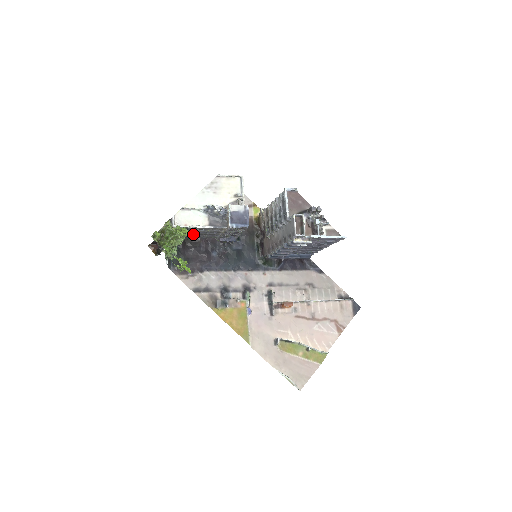
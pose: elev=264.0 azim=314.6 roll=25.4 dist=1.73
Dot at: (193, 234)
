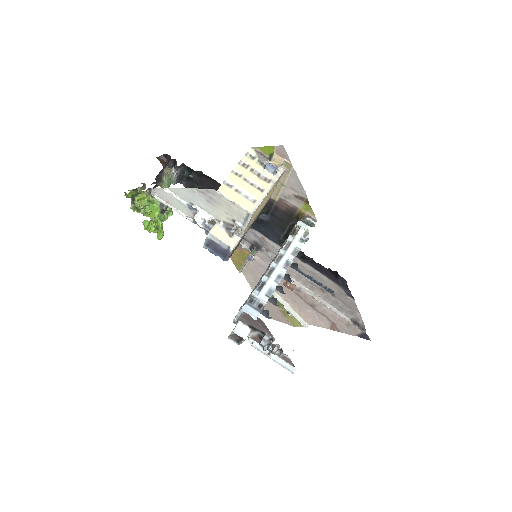
Dot at: occluded
